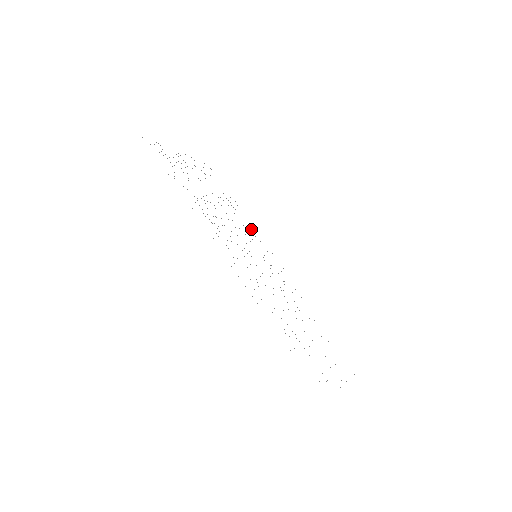
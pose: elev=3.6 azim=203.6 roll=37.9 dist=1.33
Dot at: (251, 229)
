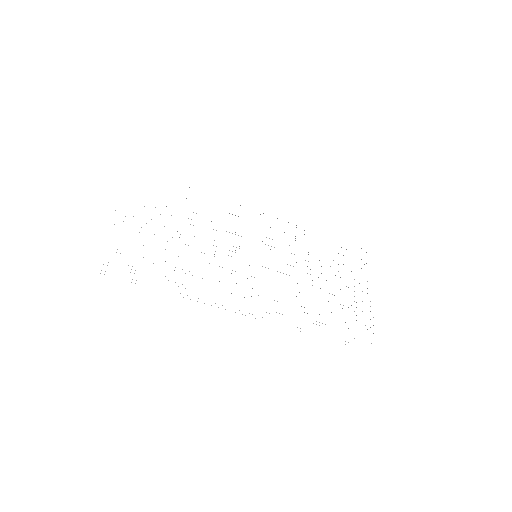
Dot at: occluded
